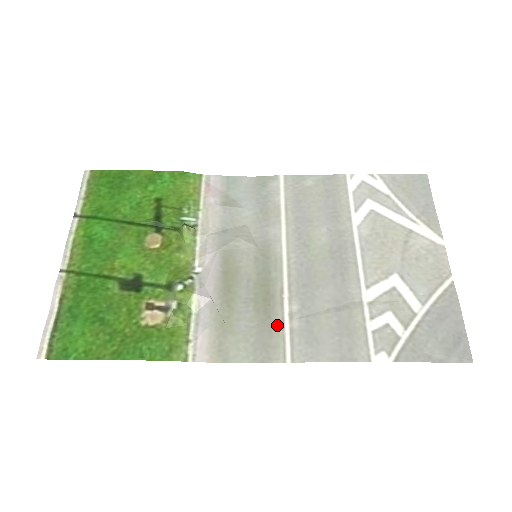
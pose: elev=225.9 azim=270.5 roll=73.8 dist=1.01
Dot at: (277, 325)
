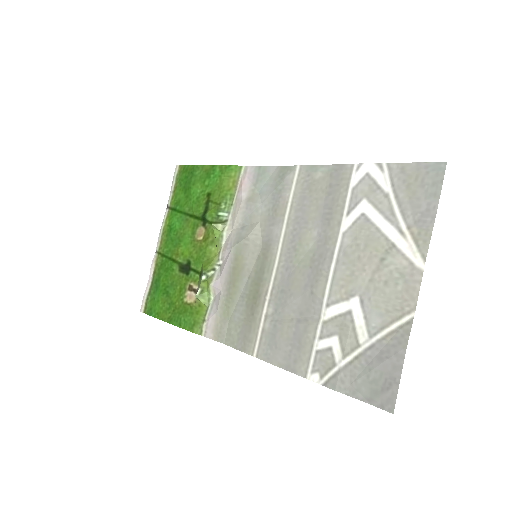
Dot at: (255, 323)
